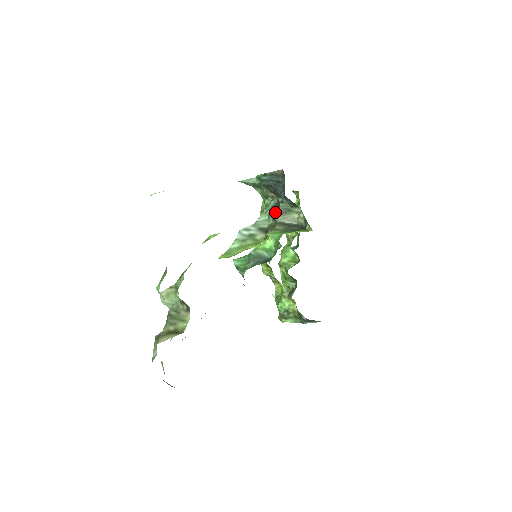
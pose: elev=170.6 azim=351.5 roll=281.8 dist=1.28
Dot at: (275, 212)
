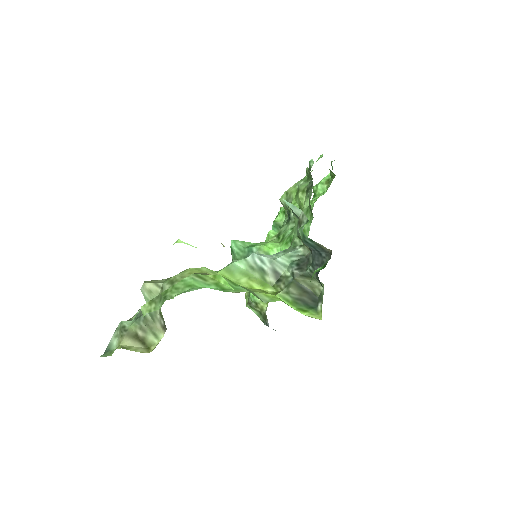
Dot at: (298, 271)
